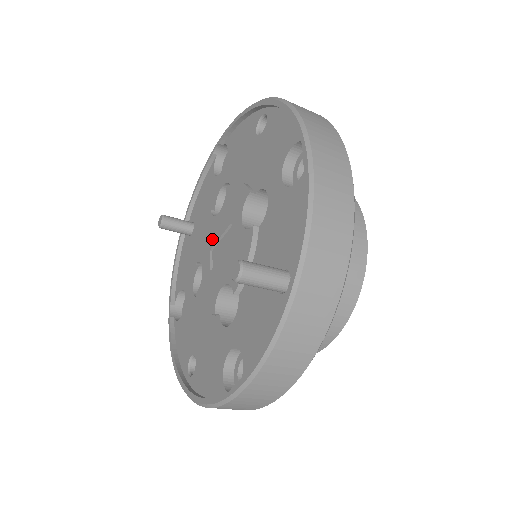
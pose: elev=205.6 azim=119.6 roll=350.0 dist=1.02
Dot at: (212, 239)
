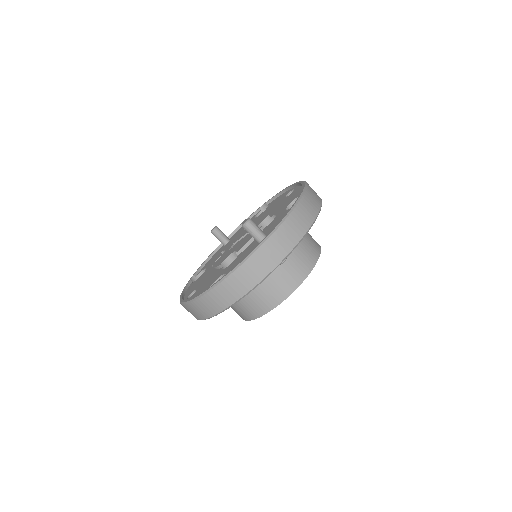
Dot at: occluded
